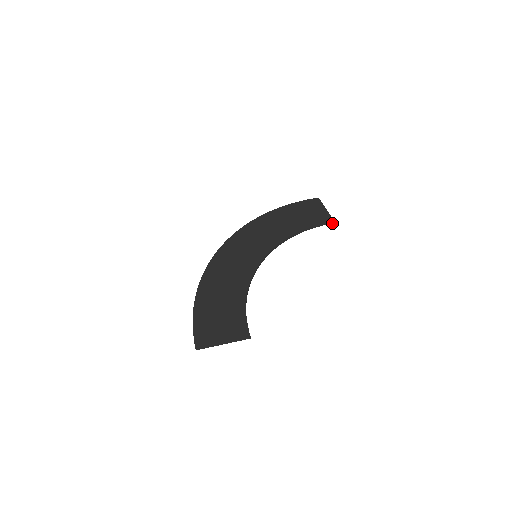
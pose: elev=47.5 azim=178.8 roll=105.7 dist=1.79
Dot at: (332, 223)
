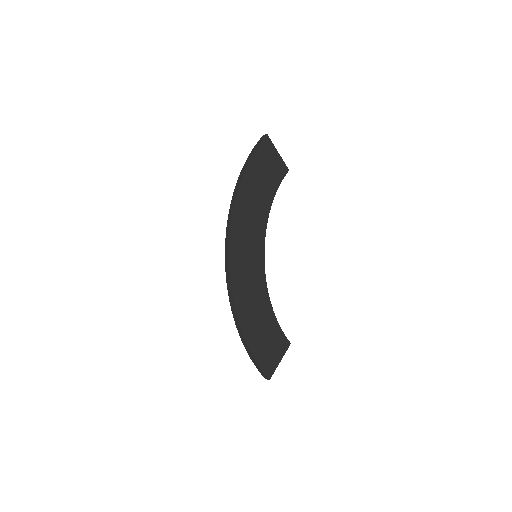
Dot at: (286, 172)
